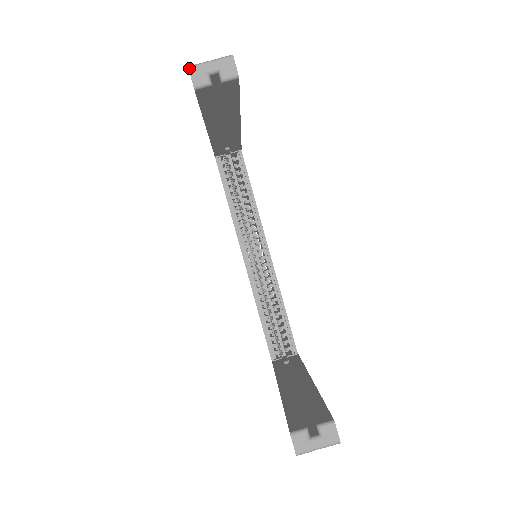
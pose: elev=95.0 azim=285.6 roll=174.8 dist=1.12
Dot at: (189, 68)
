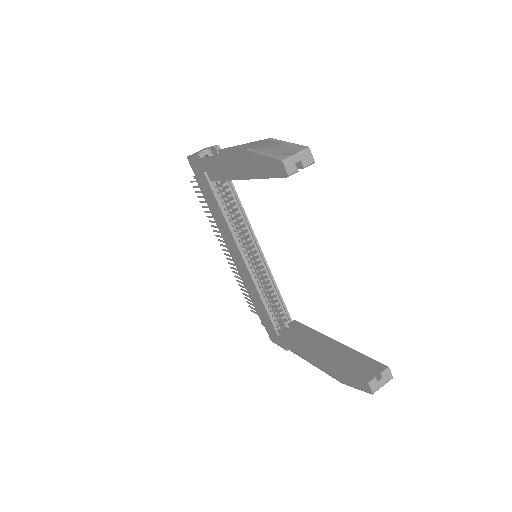
Dot at: (283, 162)
